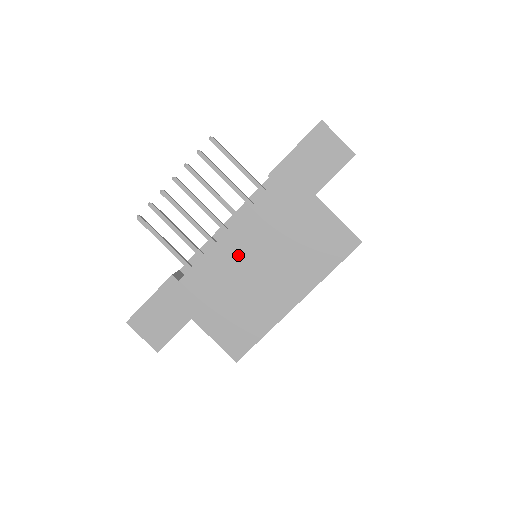
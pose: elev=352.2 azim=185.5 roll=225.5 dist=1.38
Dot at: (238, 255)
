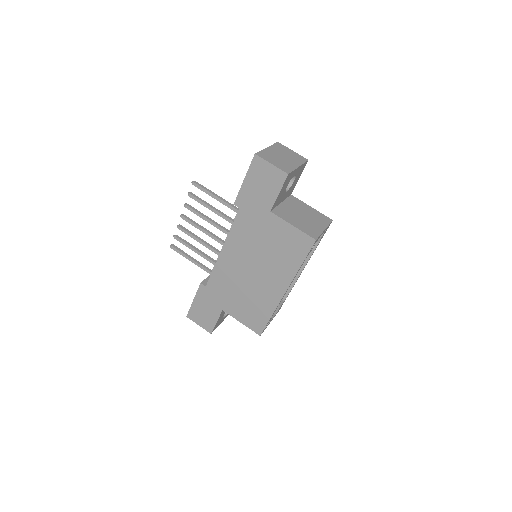
Dot at: (235, 264)
